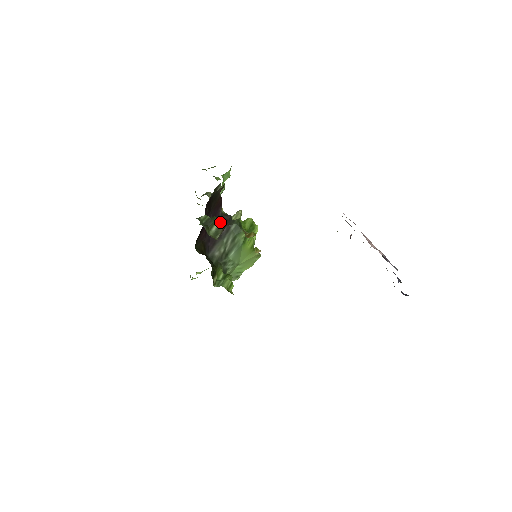
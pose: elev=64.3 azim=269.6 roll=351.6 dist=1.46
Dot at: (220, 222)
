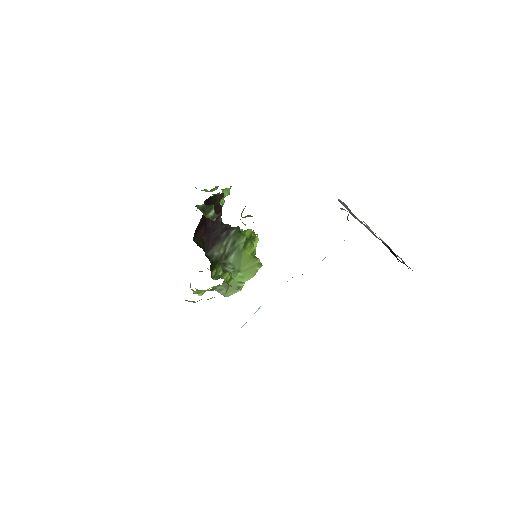
Dot at: (220, 227)
